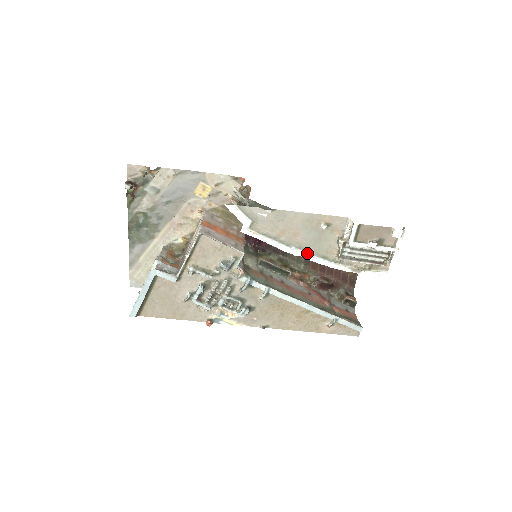
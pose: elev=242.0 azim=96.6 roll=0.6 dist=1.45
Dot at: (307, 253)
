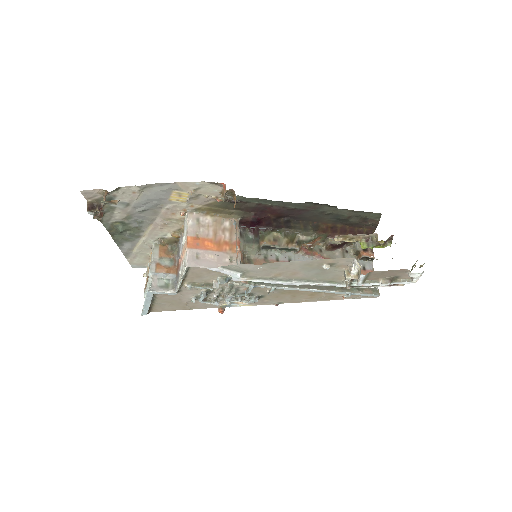
Dot at: (310, 282)
